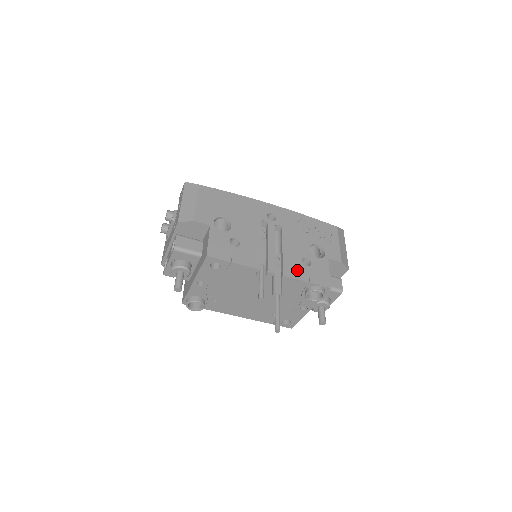
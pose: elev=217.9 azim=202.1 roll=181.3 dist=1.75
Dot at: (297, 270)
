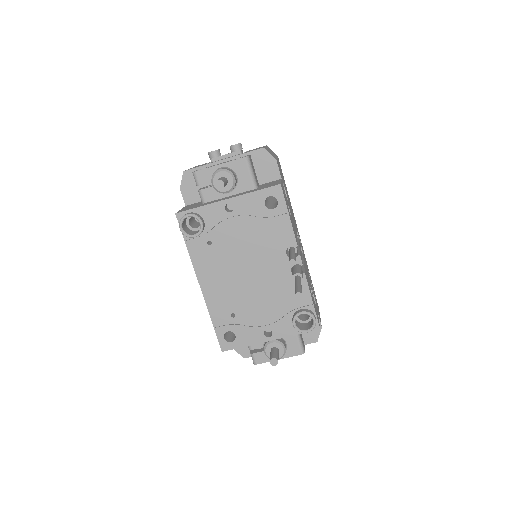
Dot at: occluded
